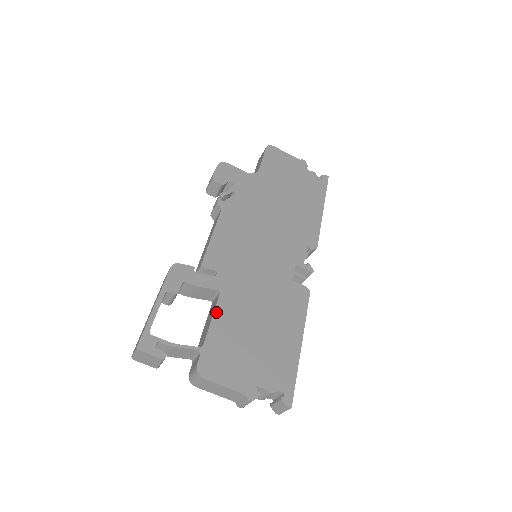
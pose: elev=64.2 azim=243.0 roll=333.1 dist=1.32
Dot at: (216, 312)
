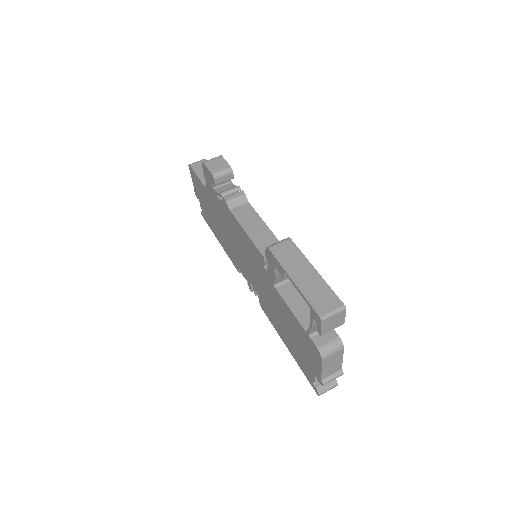
Dot at: occluded
